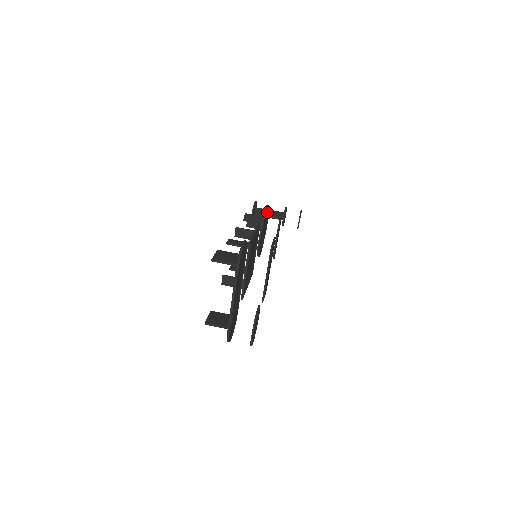
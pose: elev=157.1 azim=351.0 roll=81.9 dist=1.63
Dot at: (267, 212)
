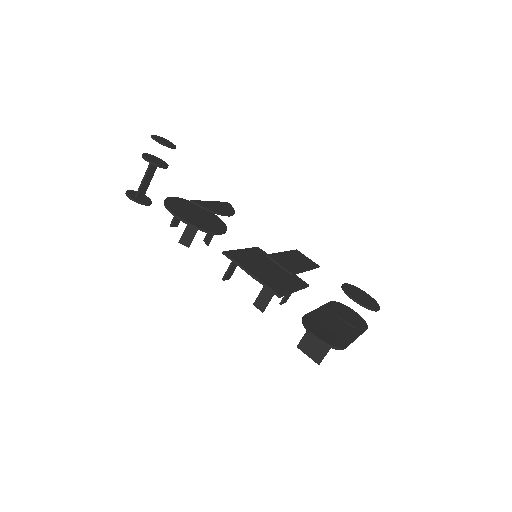
Dot at: (173, 208)
